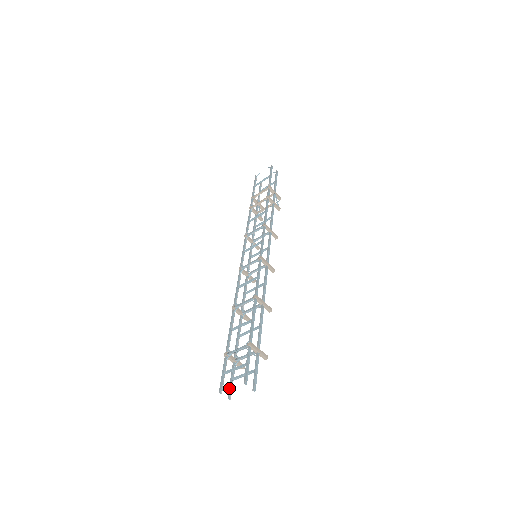
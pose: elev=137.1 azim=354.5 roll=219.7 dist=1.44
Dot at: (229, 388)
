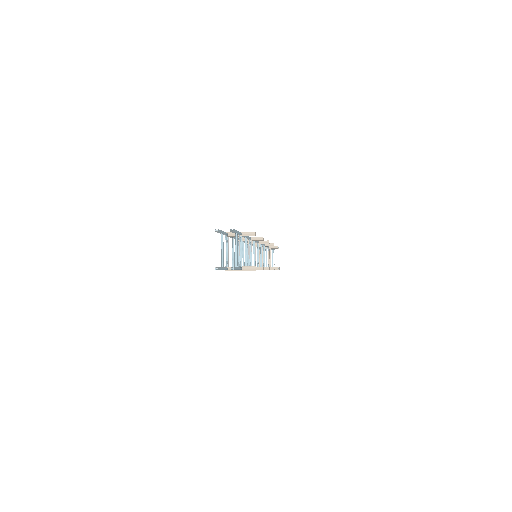
Dot at: (232, 269)
